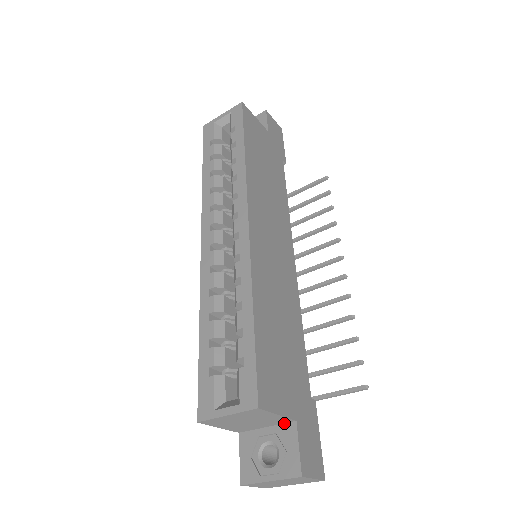
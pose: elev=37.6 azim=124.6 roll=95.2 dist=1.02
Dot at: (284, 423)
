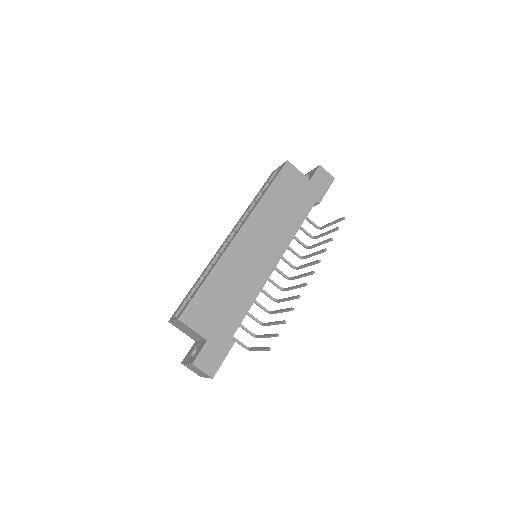
Dot at: (205, 340)
